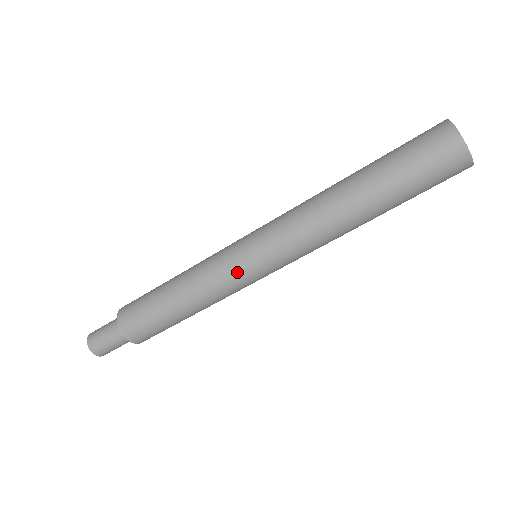
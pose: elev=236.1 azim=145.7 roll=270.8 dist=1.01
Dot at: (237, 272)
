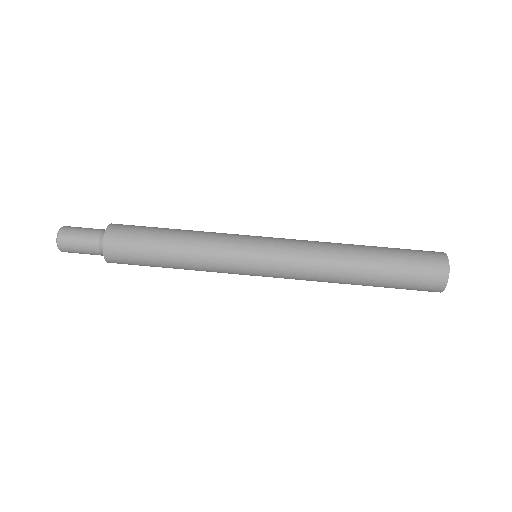
Dot at: (239, 272)
